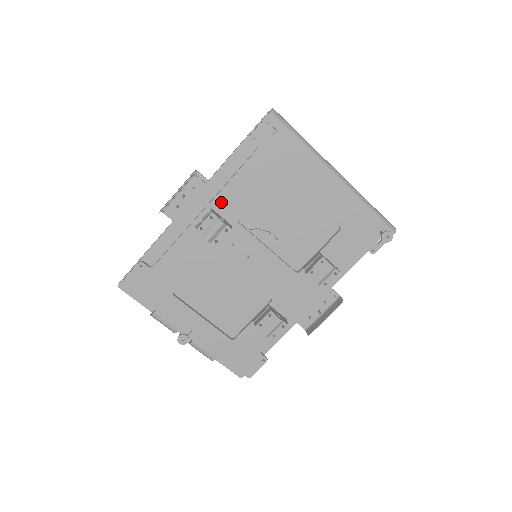
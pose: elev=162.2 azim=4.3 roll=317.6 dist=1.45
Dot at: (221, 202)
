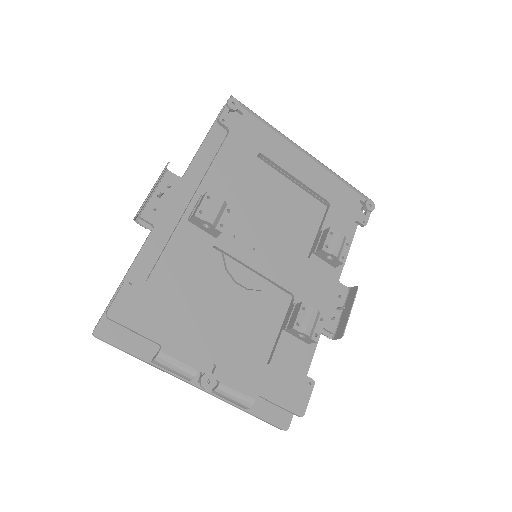
Dot at: (208, 189)
